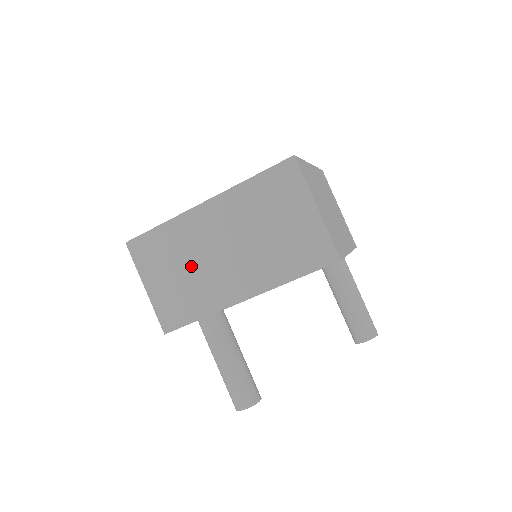
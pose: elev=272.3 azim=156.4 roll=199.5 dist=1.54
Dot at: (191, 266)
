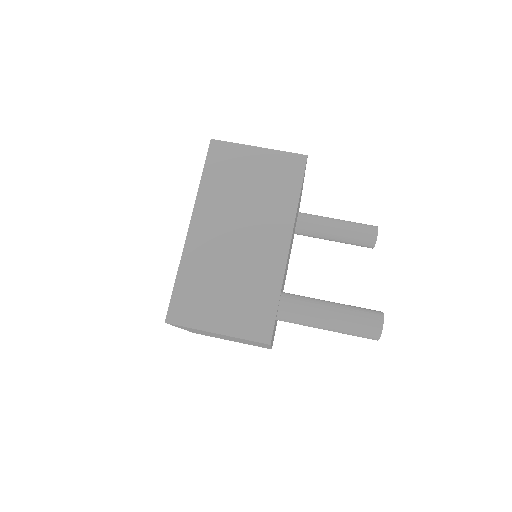
Dot at: (230, 274)
